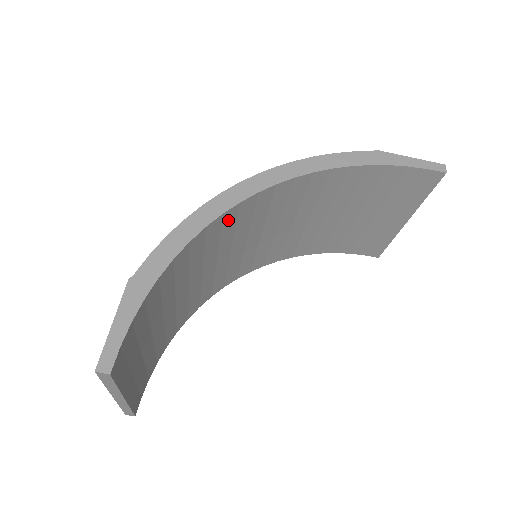
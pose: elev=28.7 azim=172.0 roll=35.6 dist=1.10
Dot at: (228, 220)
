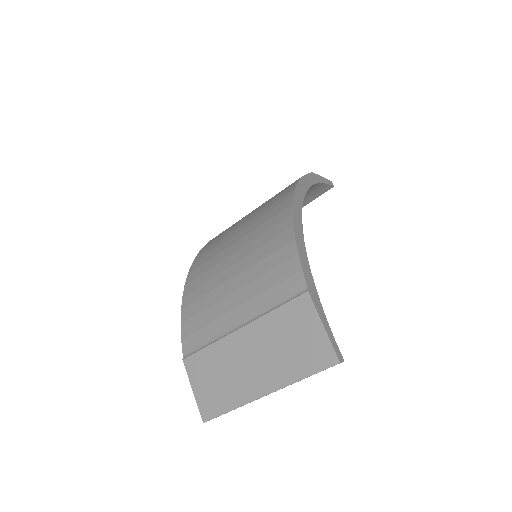
Dot at: occluded
